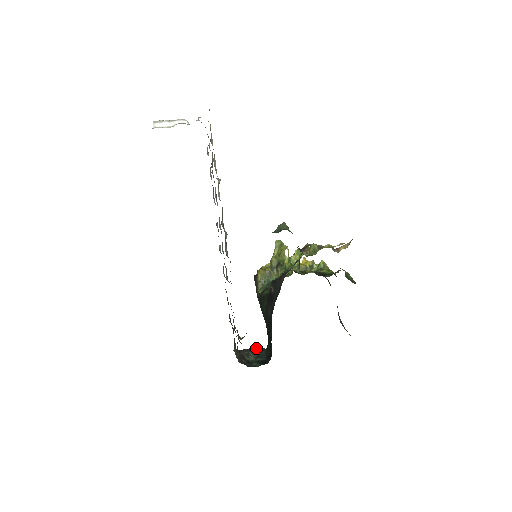
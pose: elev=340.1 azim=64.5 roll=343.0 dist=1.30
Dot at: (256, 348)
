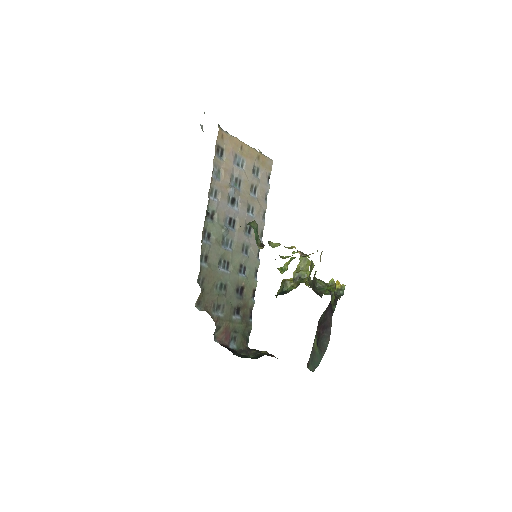
Dot at: (266, 352)
